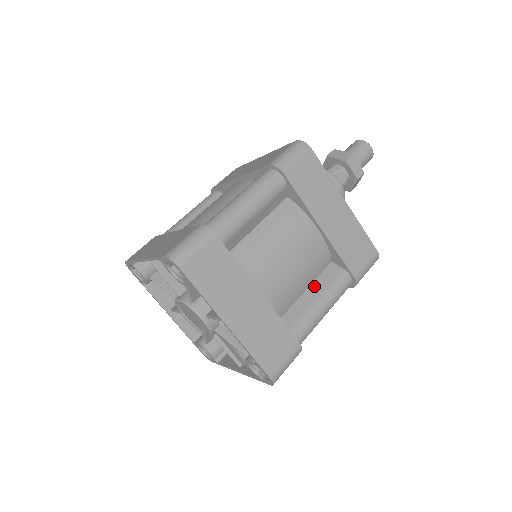
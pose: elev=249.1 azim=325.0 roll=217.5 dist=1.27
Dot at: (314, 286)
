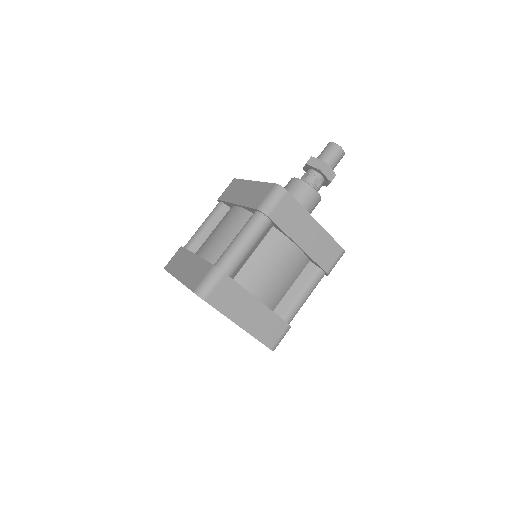
Dot at: (297, 282)
